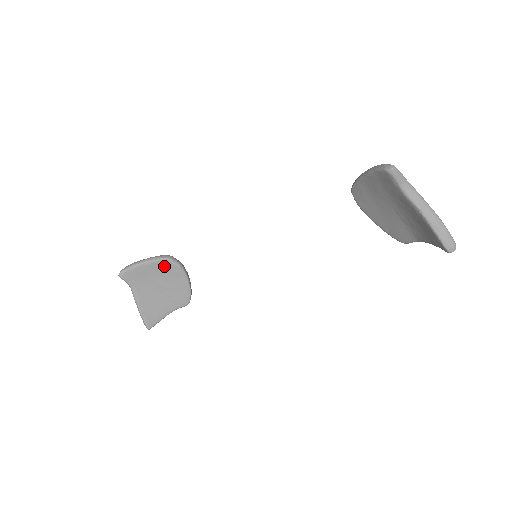
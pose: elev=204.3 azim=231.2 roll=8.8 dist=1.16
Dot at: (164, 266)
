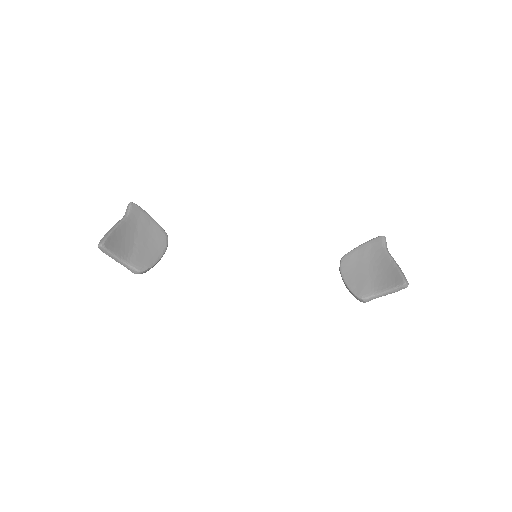
Dot at: (159, 234)
